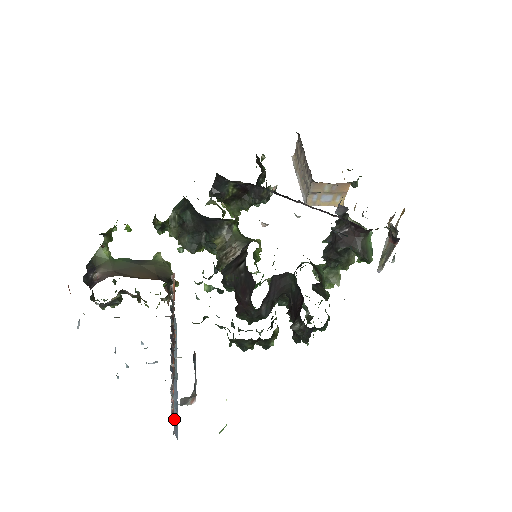
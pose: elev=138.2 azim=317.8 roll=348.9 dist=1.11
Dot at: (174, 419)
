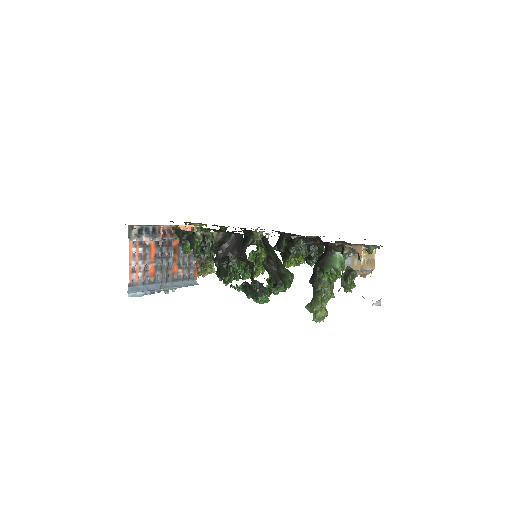
Dot at: (137, 287)
